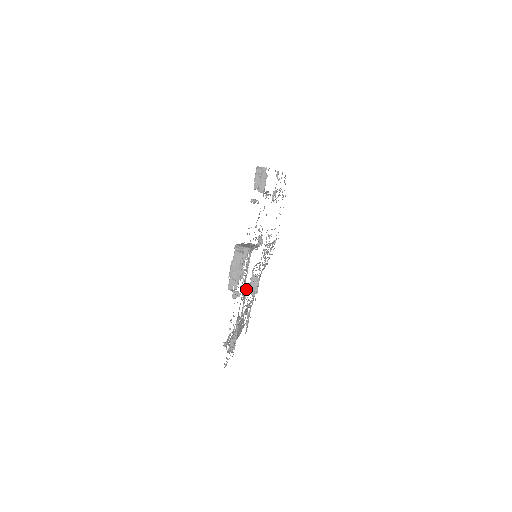
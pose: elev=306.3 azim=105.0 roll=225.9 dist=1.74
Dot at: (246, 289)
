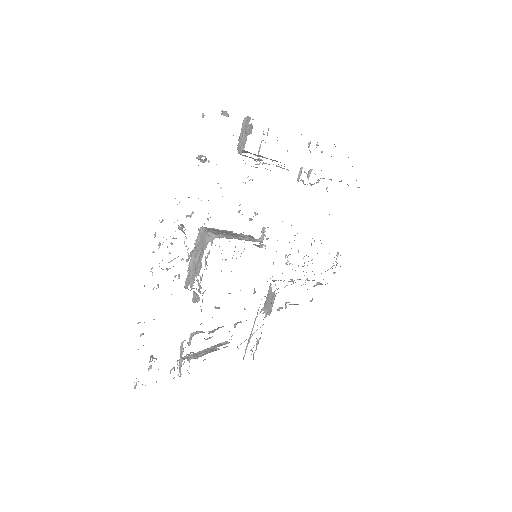
Dot at: occluded
